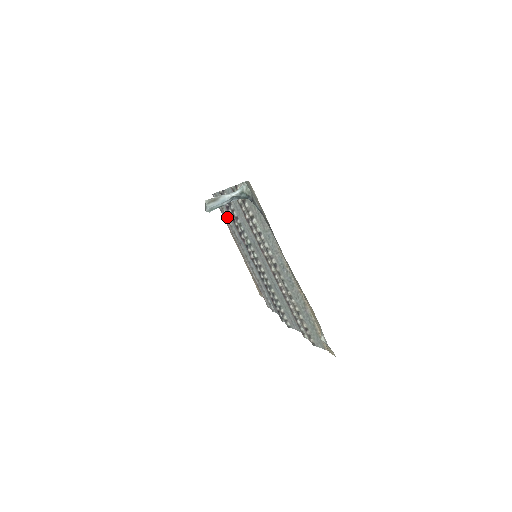
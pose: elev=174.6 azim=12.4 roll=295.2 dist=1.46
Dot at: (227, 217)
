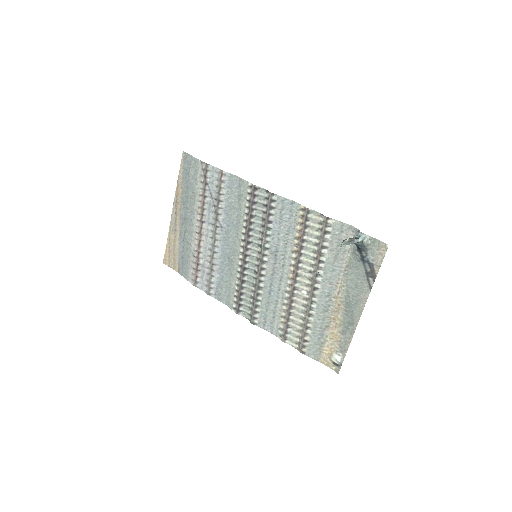
Dot at: (221, 198)
